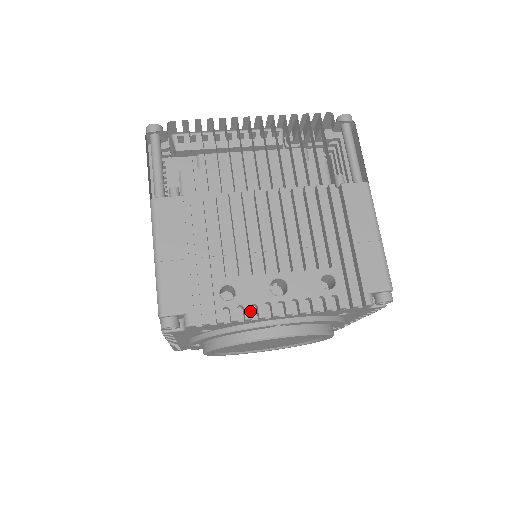
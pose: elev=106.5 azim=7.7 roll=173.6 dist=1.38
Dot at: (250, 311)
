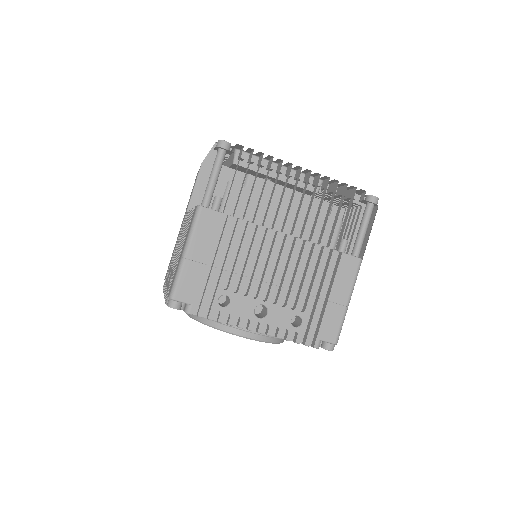
Dot at: occluded
